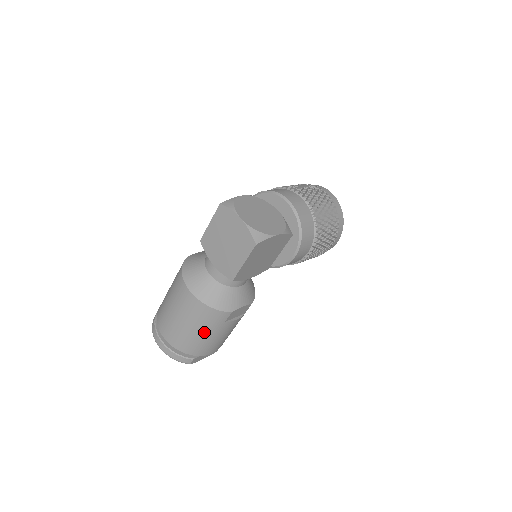
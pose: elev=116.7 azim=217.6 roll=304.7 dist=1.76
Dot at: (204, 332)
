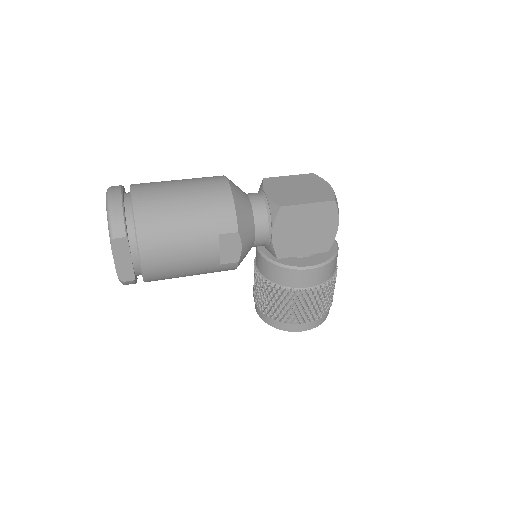
Dot at: (190, 220)
